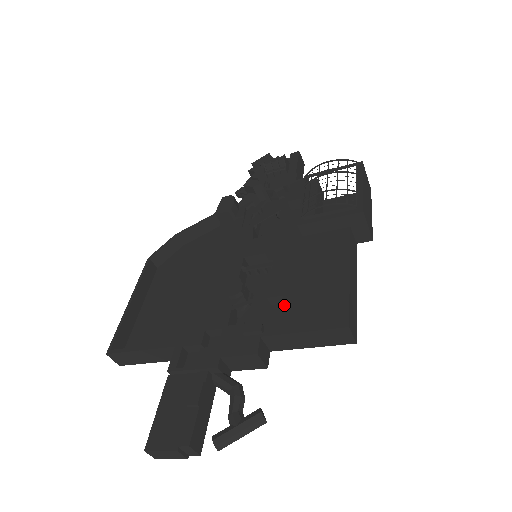
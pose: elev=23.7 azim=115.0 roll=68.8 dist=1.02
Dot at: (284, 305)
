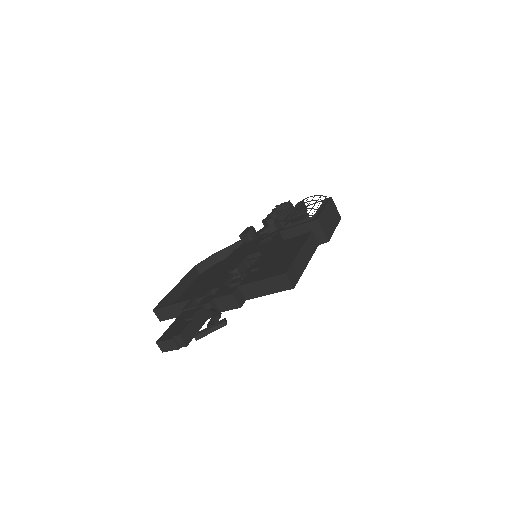
Dot at: (257, 271)
